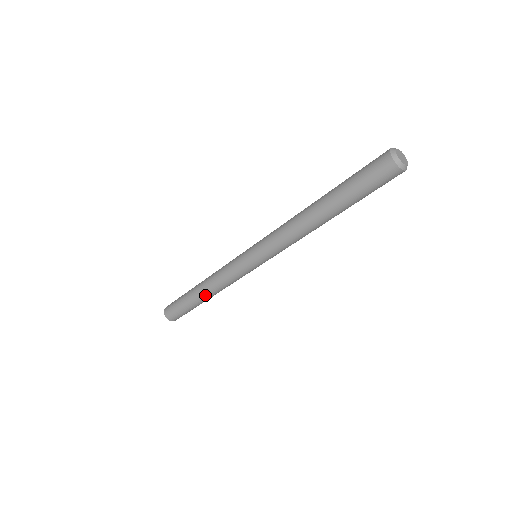
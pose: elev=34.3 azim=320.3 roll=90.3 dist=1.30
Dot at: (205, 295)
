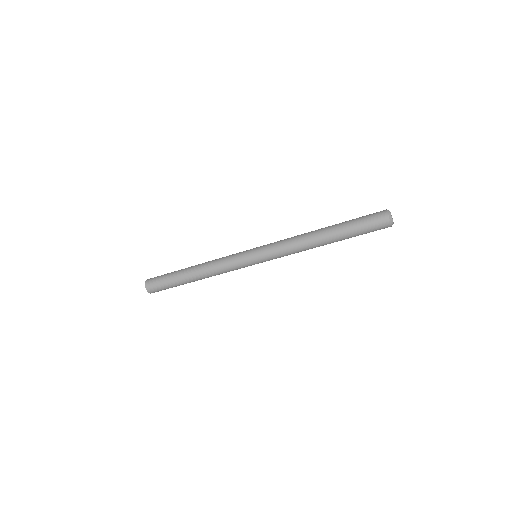
Dot at: (197, 276)
